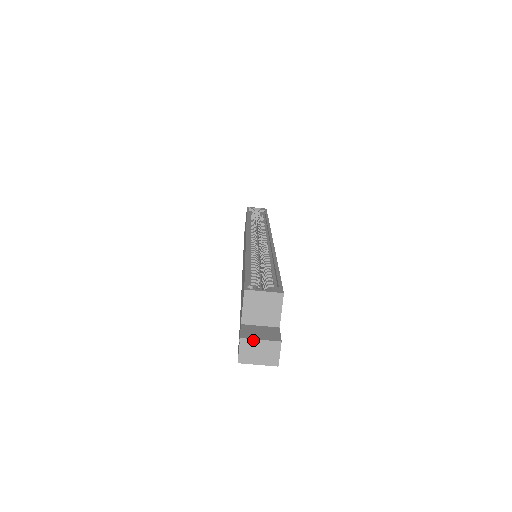
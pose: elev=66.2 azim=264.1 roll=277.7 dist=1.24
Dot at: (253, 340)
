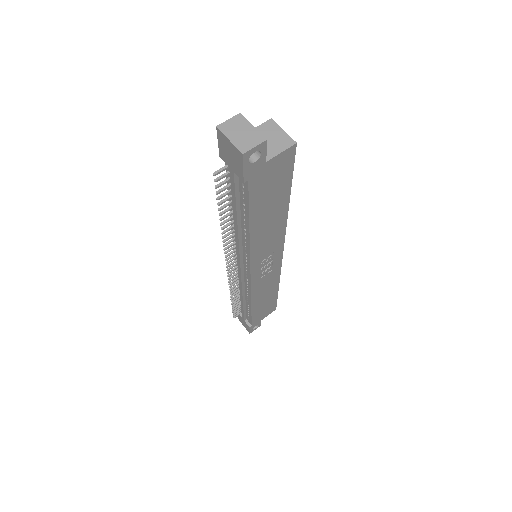
Dot at: (247, 121)
